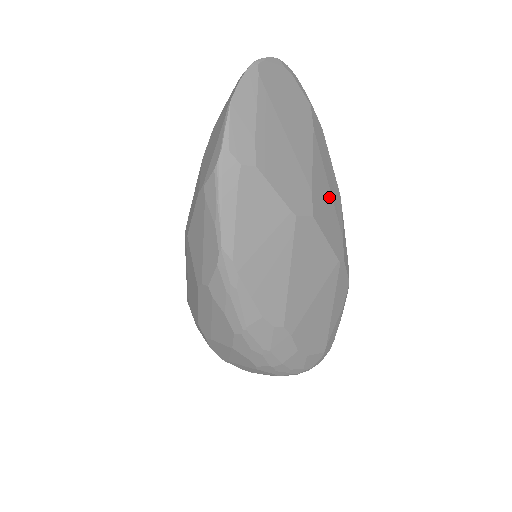
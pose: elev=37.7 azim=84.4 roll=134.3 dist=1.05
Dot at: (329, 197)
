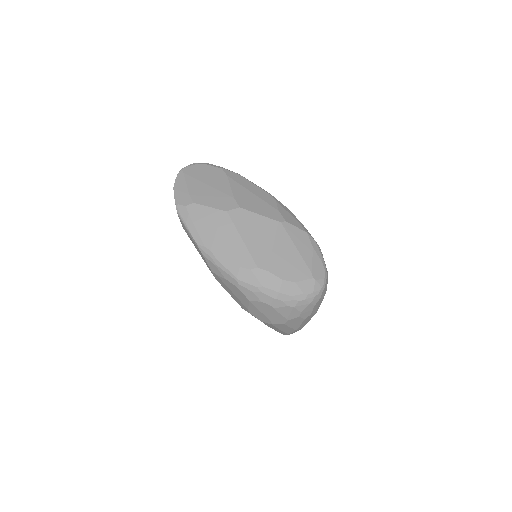
Dot at: (255, 197)
